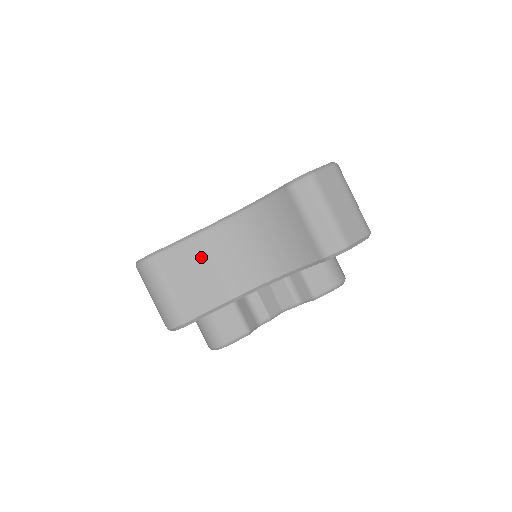
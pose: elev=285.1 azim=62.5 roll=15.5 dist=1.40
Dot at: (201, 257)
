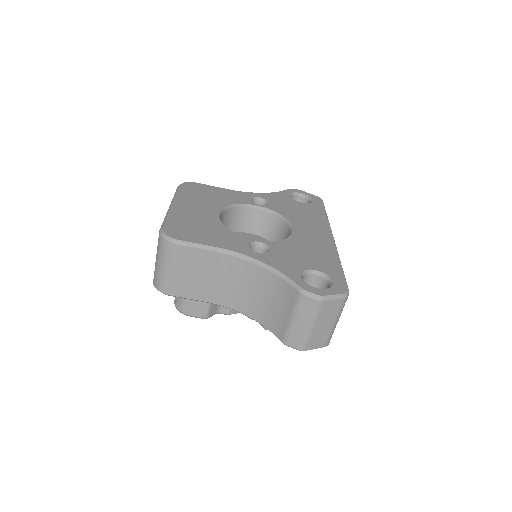
Dot at: (209, 266)
